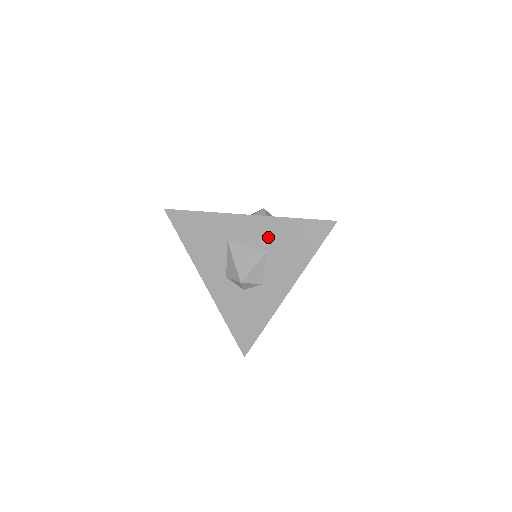
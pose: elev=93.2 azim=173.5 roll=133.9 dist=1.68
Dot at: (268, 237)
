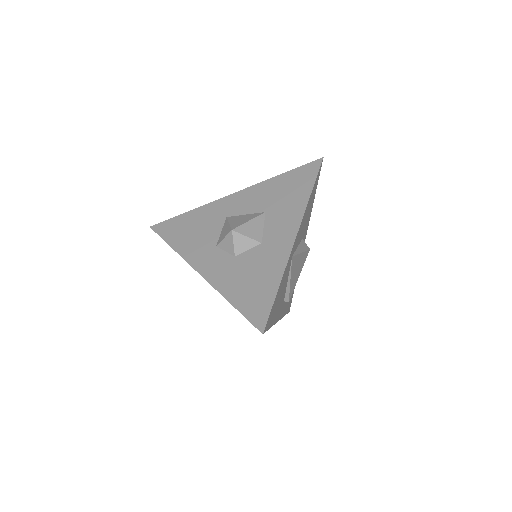
Dot at: occluded
